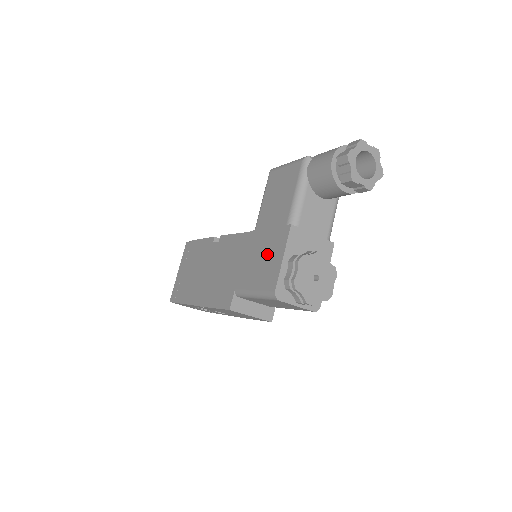
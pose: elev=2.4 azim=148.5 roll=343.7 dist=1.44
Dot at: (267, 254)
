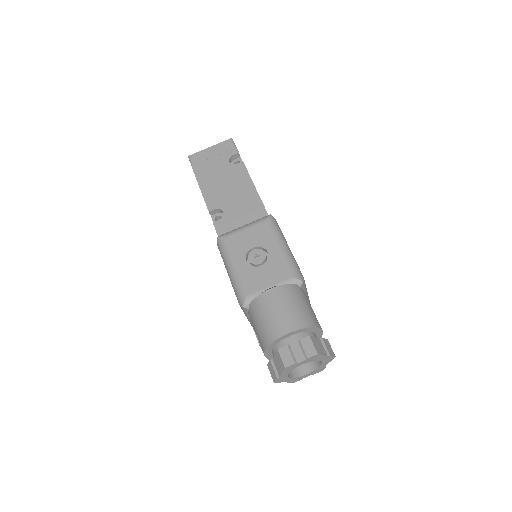
Dot at: occluded
